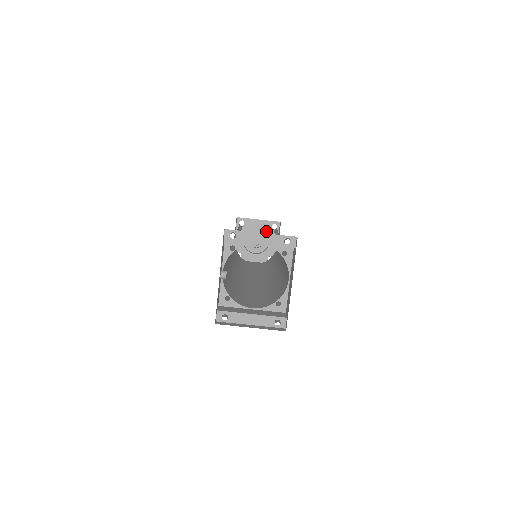
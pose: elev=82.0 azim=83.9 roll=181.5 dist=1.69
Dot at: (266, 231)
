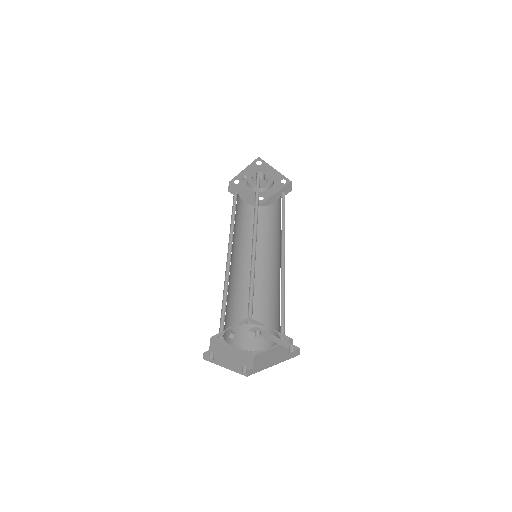
Dot at: (274, 180)
